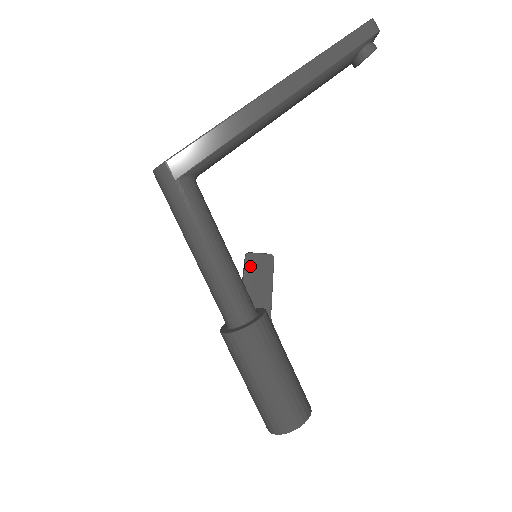
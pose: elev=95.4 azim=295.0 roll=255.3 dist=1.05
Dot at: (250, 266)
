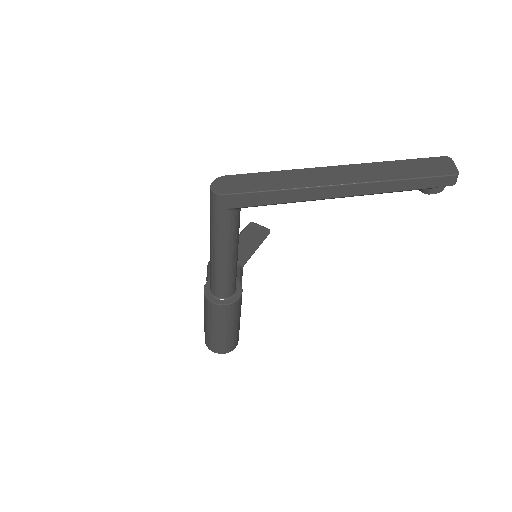
Dot at: (249, 232)
